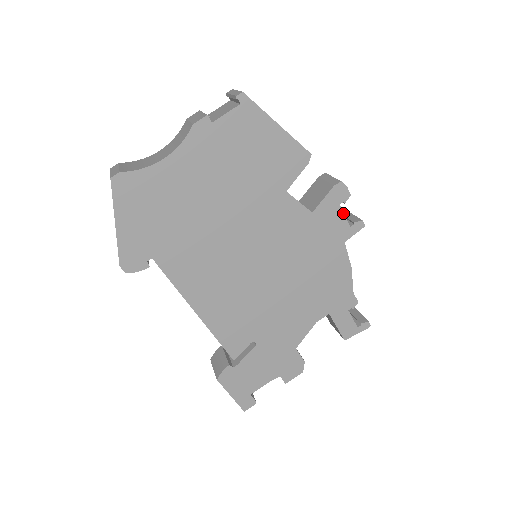
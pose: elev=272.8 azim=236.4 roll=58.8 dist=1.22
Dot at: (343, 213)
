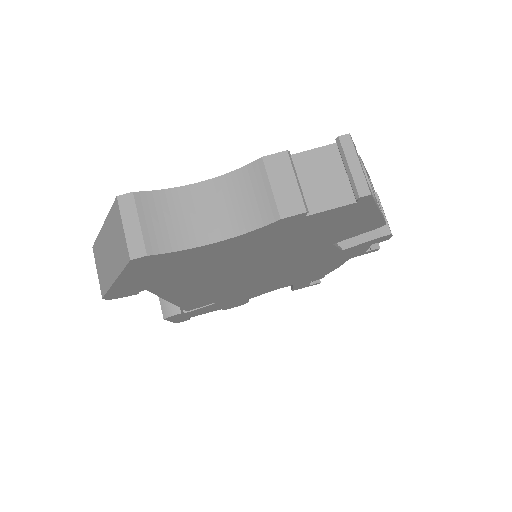
Dot at: (369, 247)
